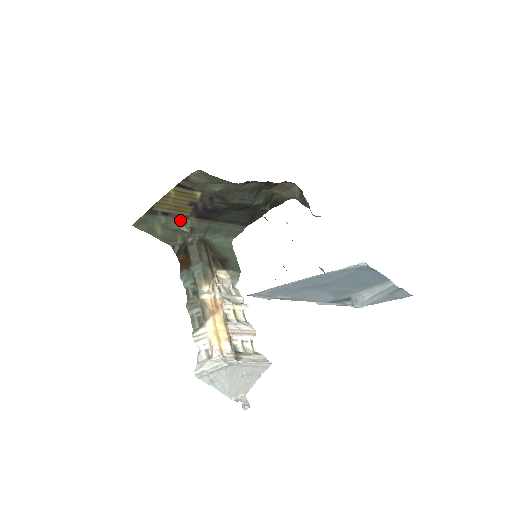
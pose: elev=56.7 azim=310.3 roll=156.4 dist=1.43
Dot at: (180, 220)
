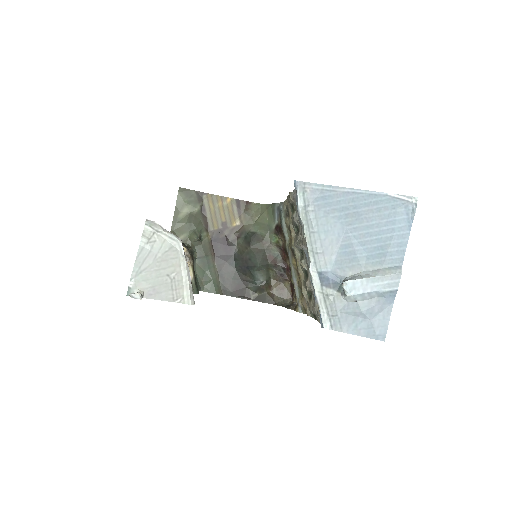
Dot at: (203, 225)
